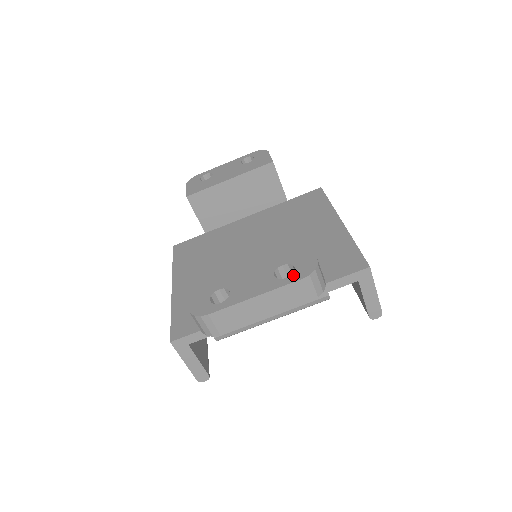
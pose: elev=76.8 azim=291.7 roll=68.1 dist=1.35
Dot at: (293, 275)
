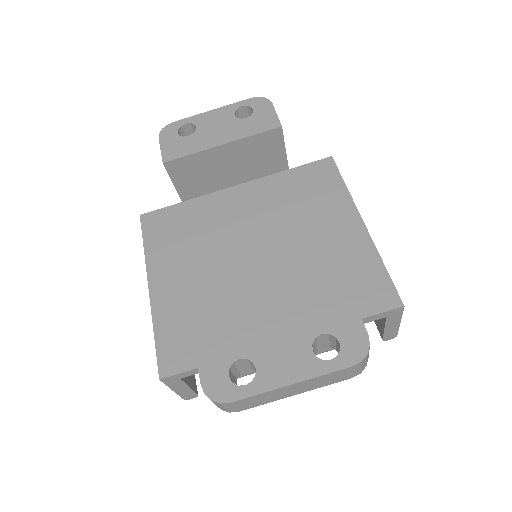
Dot at: (339, 357)
